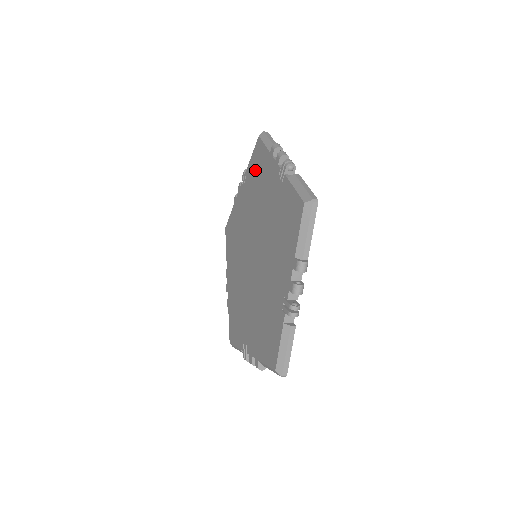
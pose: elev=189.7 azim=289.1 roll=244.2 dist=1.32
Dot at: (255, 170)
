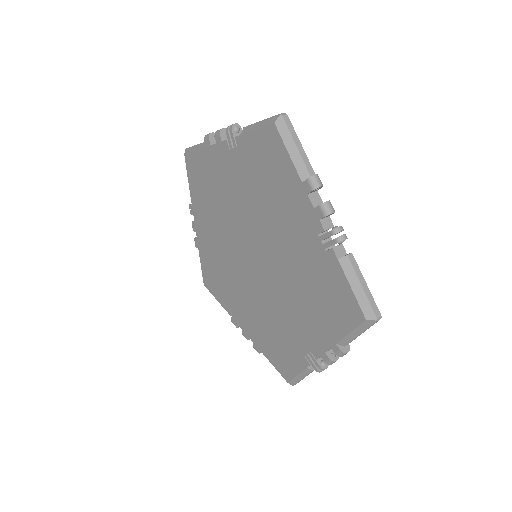
Dot at: (262, 163)
